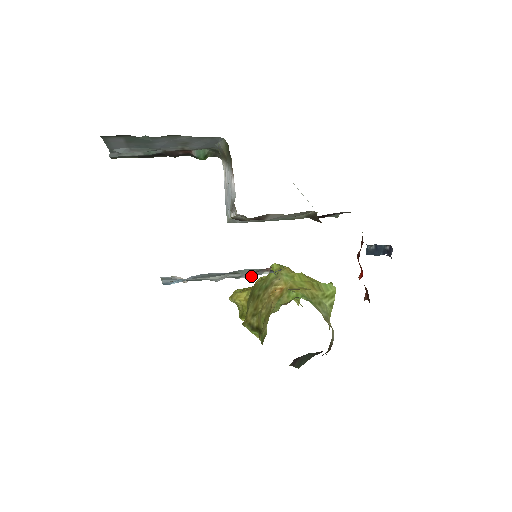
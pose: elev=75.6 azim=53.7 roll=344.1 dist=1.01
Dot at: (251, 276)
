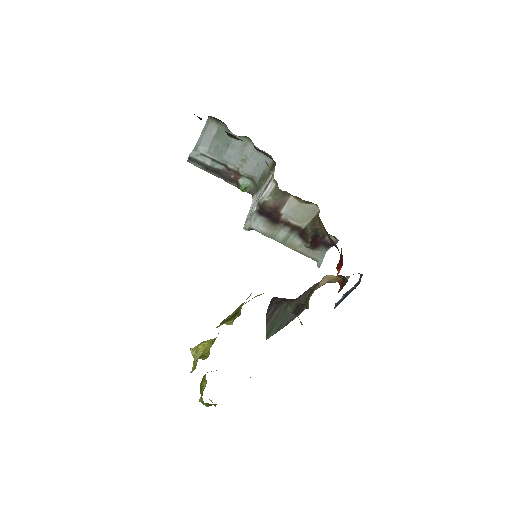
Dot at: occluded
